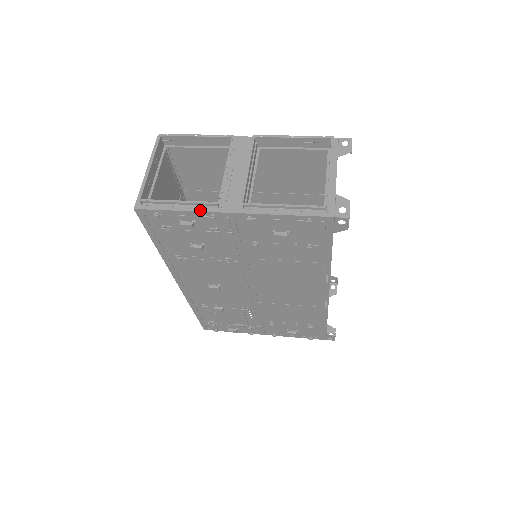
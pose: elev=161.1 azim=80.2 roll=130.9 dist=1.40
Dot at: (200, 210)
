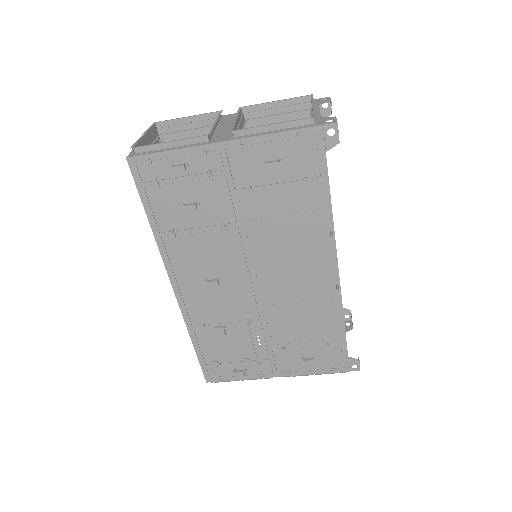
Dot at: (191, 146)
